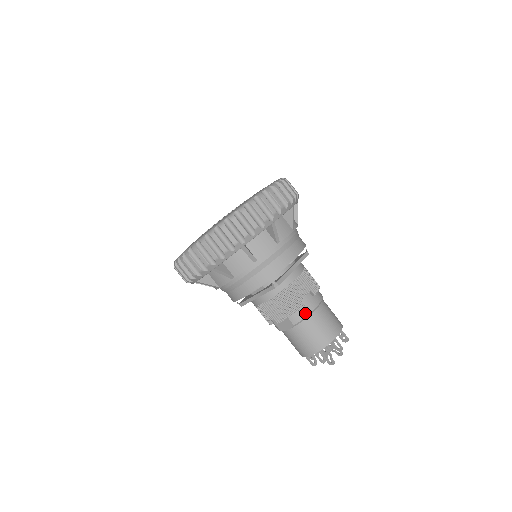
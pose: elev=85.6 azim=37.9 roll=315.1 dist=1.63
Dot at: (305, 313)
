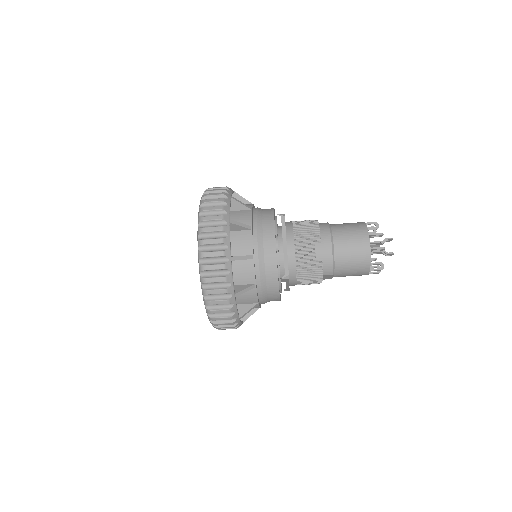
Dot at: (329, 262)
